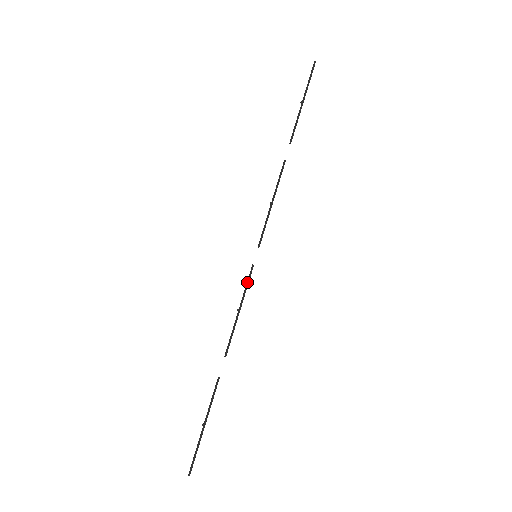
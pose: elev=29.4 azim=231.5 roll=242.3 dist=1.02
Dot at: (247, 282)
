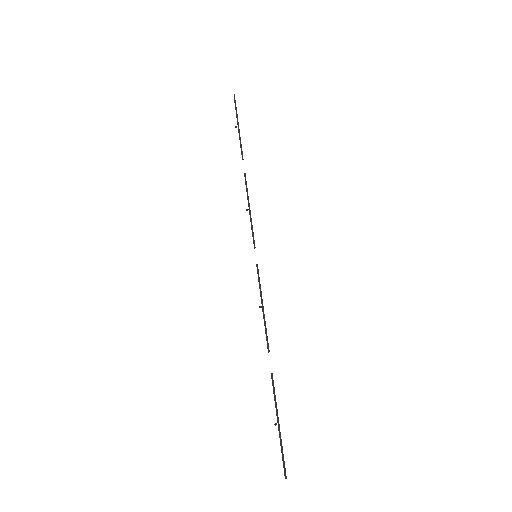
Dot at: (259, 280)
